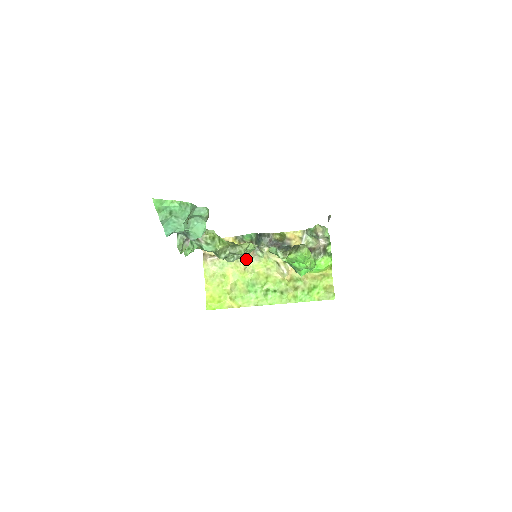
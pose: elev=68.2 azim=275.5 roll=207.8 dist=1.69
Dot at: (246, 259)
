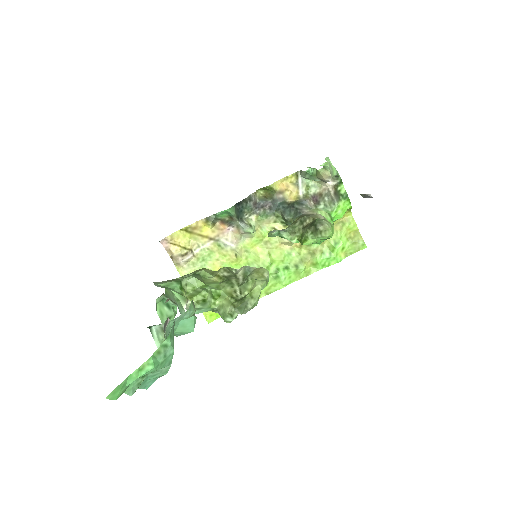
Dot at: (232, 242)
